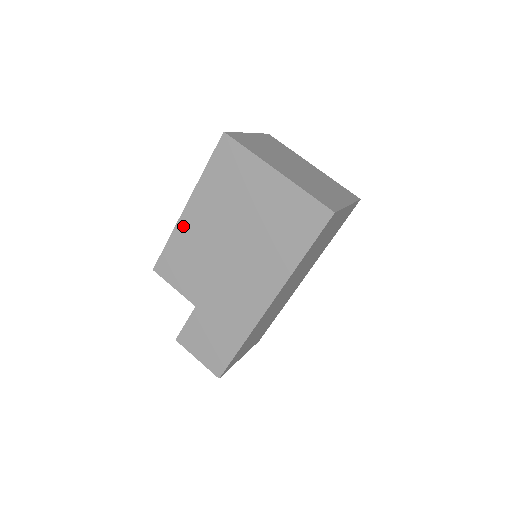
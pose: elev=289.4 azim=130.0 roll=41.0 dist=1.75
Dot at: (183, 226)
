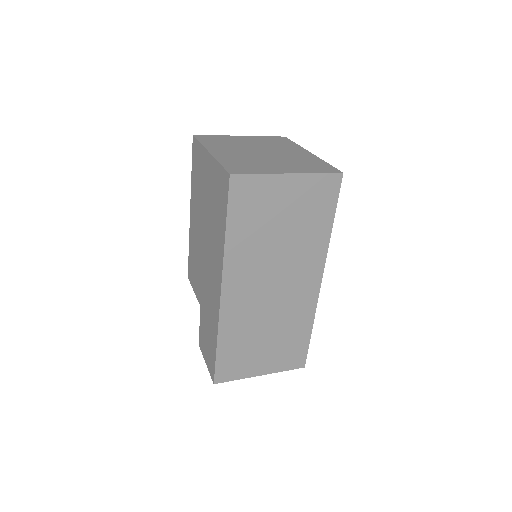
Dot at: (191, 230)
